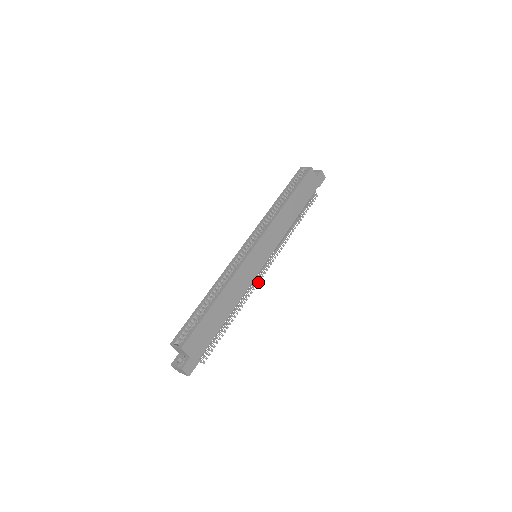
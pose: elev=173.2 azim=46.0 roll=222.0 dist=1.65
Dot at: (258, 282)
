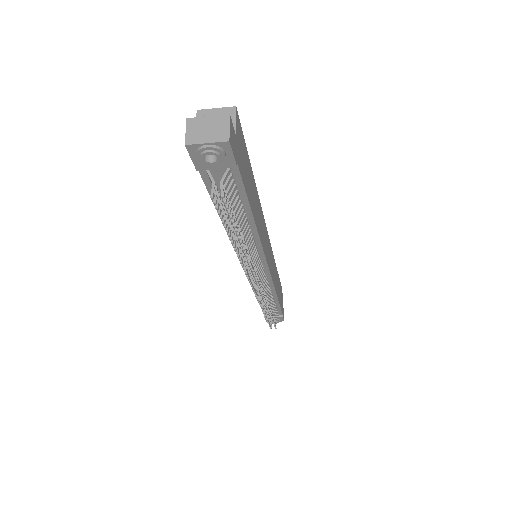
Dot at: (256, 276)
